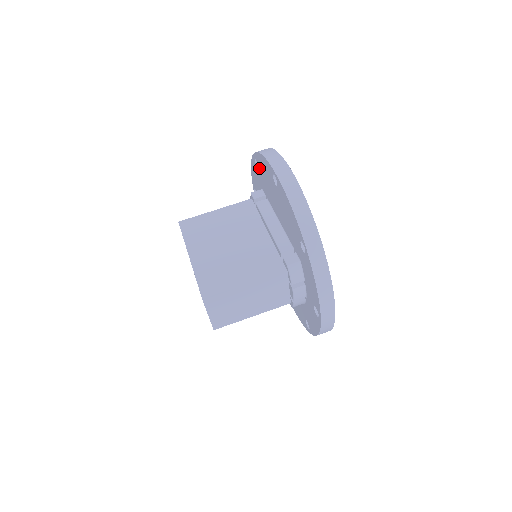
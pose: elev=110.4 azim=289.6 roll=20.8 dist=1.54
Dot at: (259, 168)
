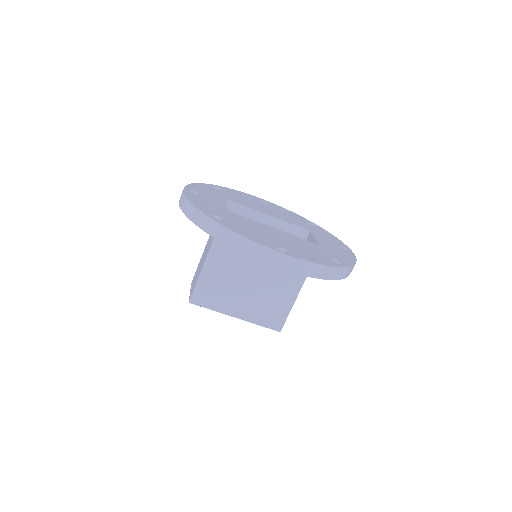
Dot at: occluded
